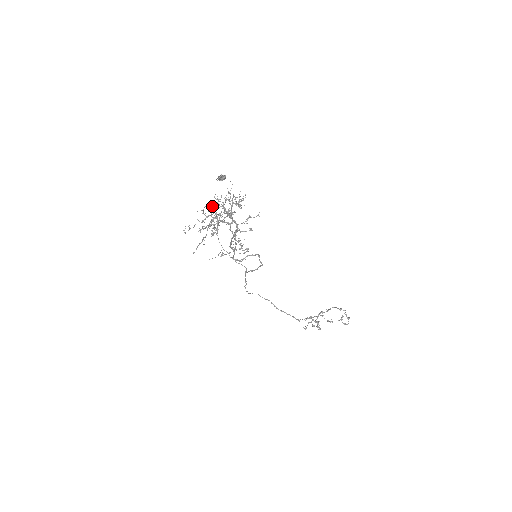
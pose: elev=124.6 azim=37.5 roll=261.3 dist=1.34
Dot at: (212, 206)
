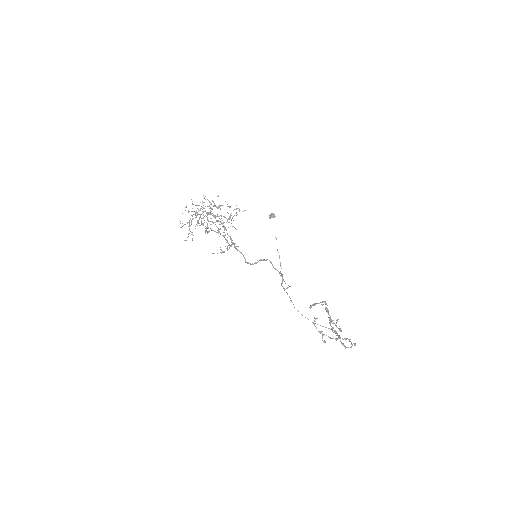
Dot at: (198, 209)
